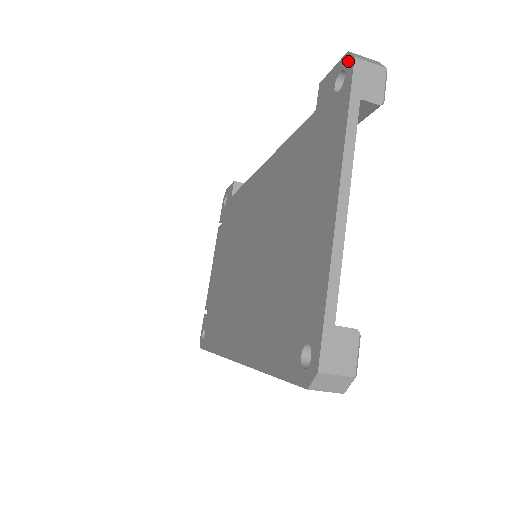
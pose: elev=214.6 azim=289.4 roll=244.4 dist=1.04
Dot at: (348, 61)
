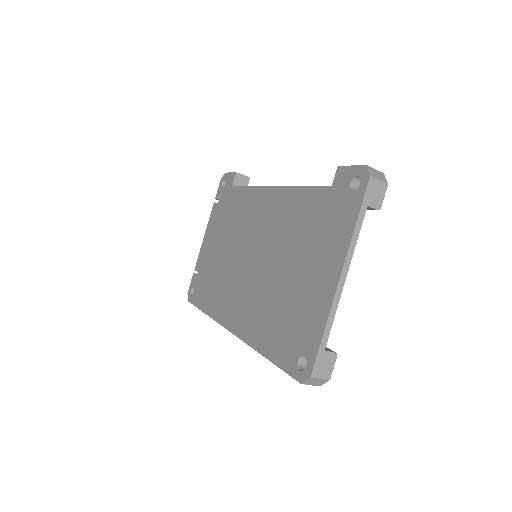
Dot at: (365, 174)
